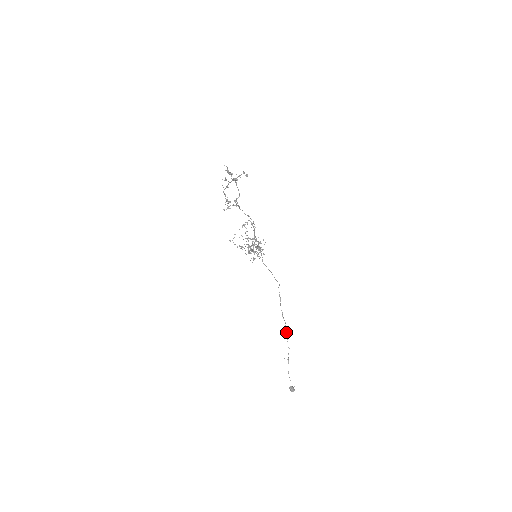
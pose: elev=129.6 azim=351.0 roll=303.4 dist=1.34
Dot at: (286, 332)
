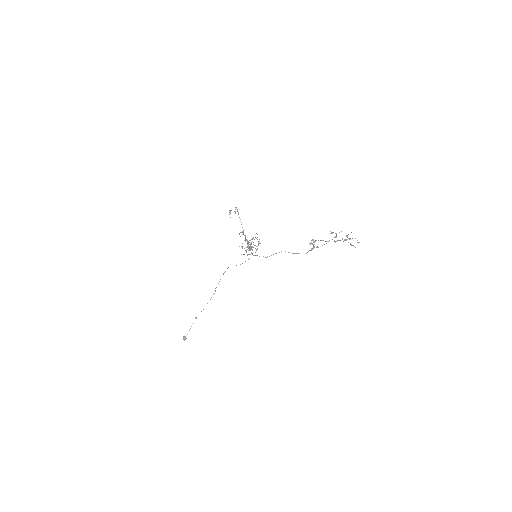
Dot at: occluded
